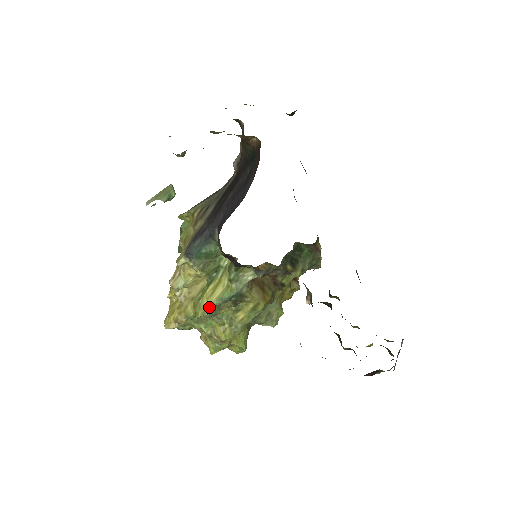
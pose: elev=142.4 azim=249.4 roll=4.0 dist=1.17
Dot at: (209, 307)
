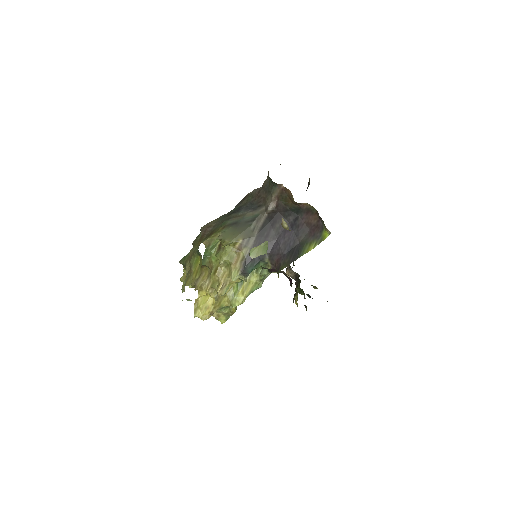
Dot at: (245, 299)
